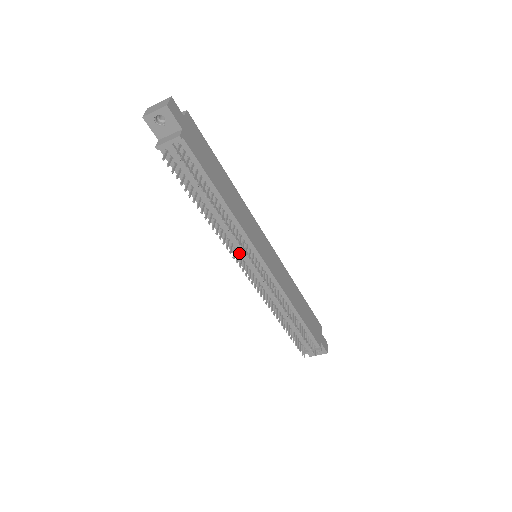
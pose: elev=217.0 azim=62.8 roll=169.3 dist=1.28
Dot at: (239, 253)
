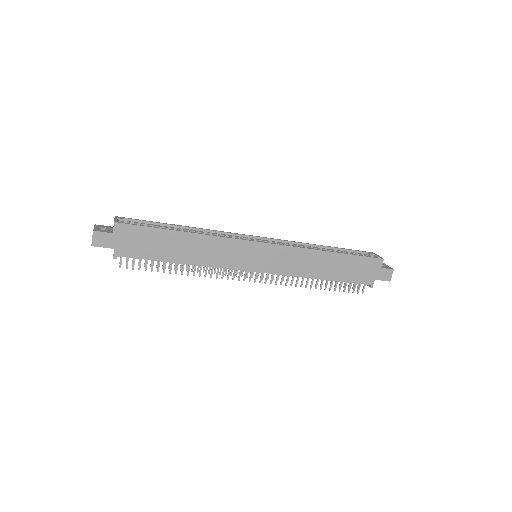
Dot at: occluded
